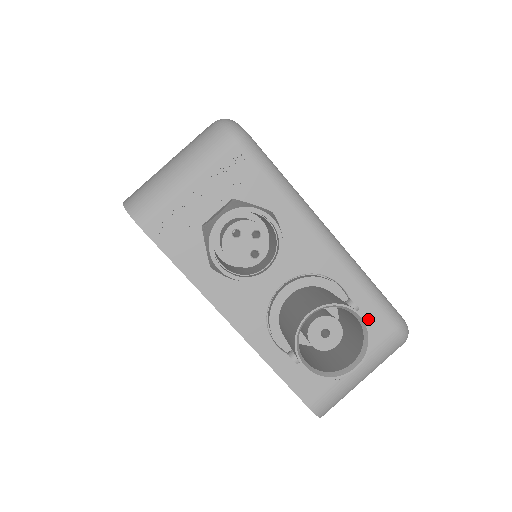
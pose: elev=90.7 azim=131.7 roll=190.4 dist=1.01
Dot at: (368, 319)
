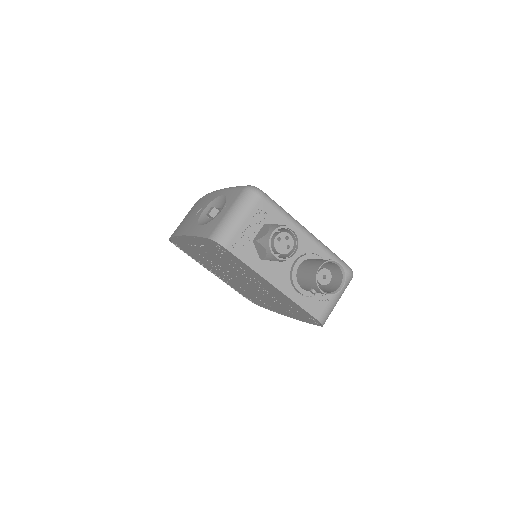
Dot at: occluded
